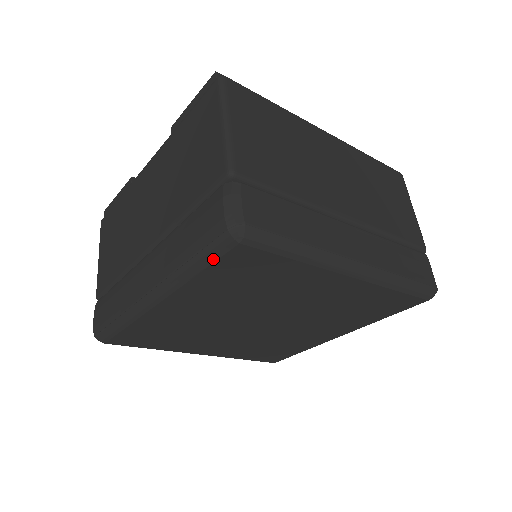
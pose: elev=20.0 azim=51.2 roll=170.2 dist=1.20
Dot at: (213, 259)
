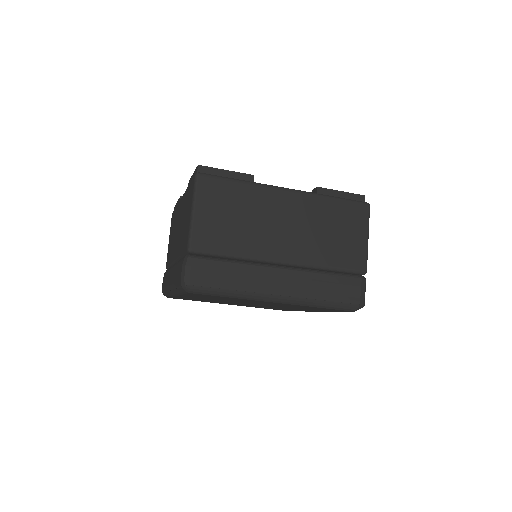
Dot at: (184, 293)
